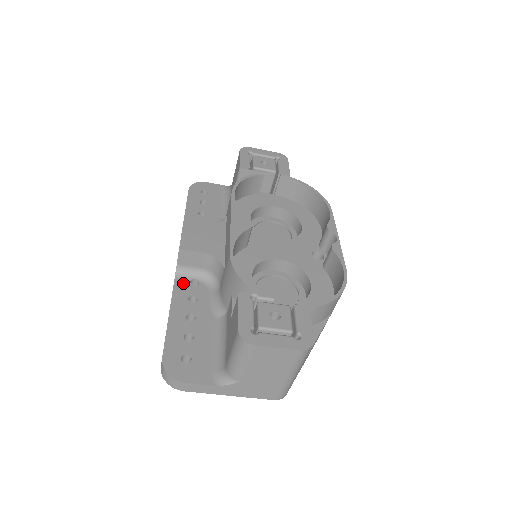
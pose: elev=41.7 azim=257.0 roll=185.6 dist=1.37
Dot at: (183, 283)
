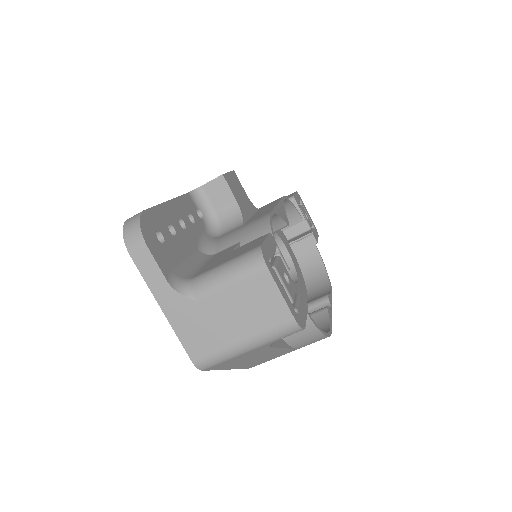
Dot at: (192, 202)
